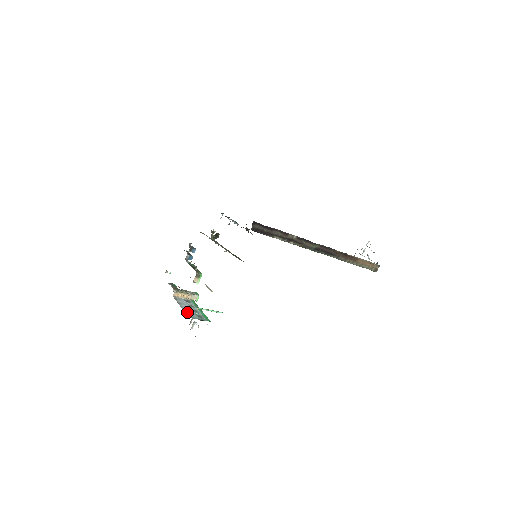
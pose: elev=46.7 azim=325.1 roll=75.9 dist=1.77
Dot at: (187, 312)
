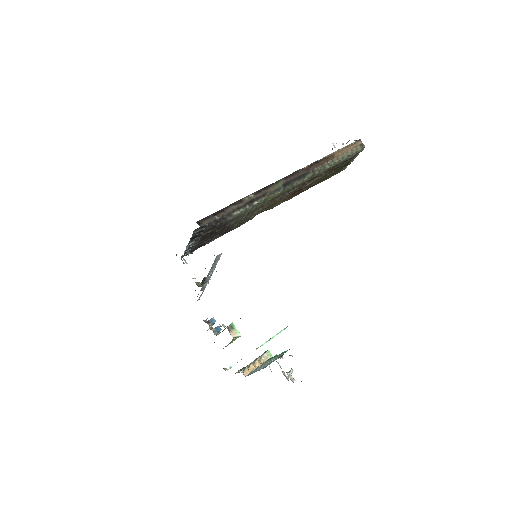
Dot at: (262, 368)
